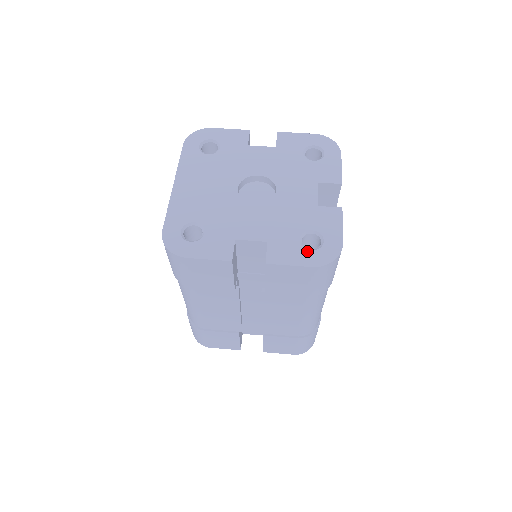
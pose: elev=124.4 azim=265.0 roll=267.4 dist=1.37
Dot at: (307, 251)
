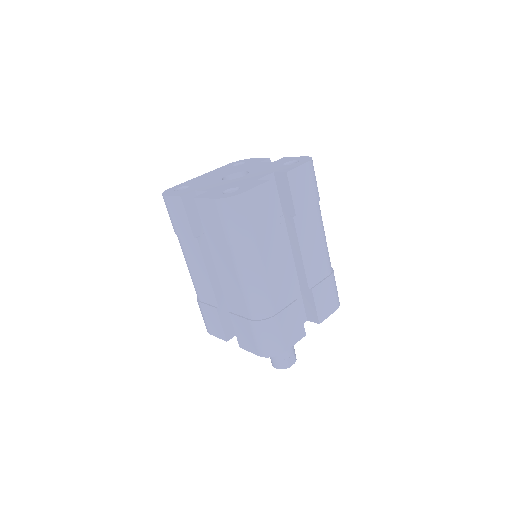
Dot at: (221, 194)
